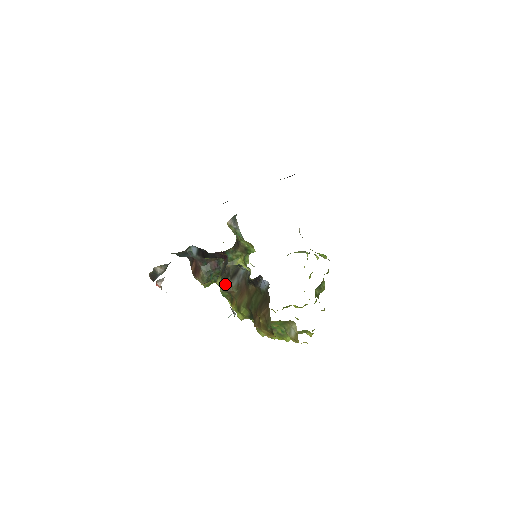
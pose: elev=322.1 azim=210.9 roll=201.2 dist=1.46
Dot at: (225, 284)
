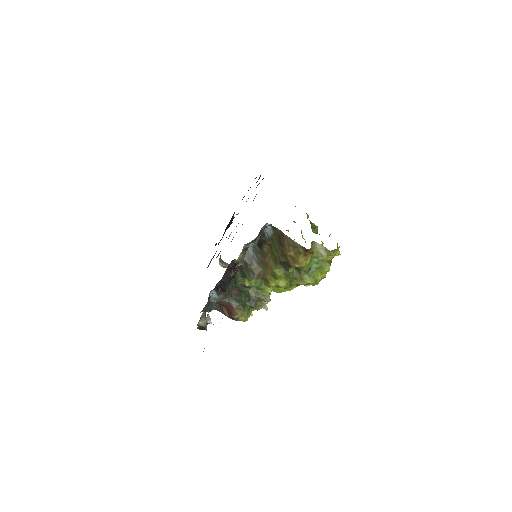
Dot at: (250, 274)
